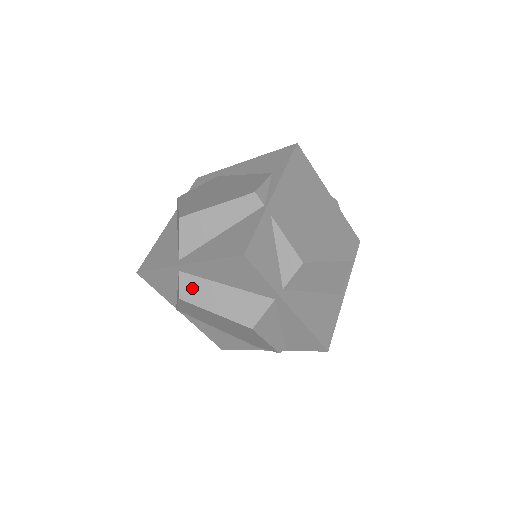
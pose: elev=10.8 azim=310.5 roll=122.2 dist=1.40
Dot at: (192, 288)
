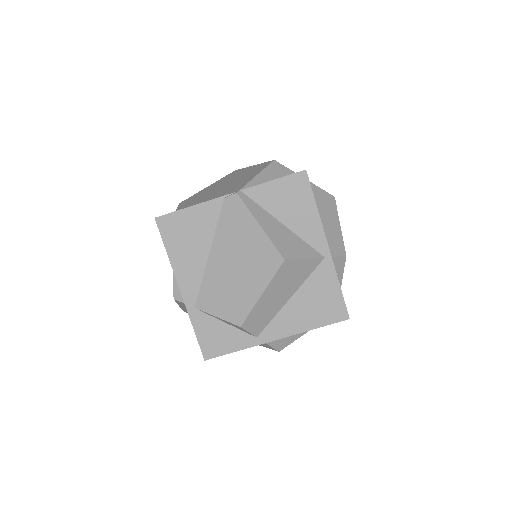
Dot at: occluded
